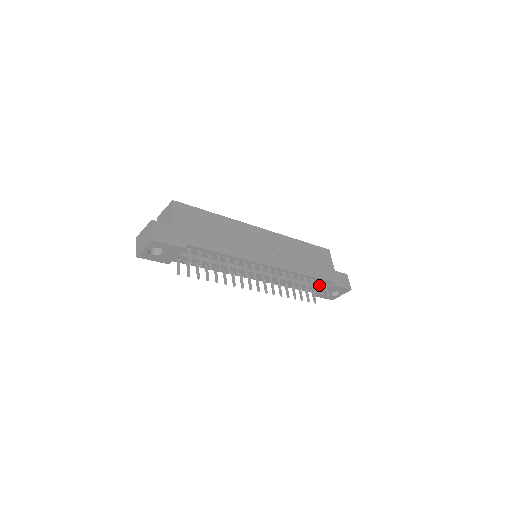
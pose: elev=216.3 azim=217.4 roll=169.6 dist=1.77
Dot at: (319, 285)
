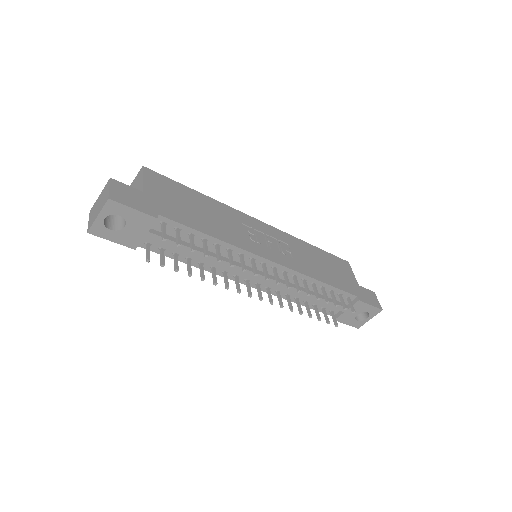
Dot at: (341, 299)
